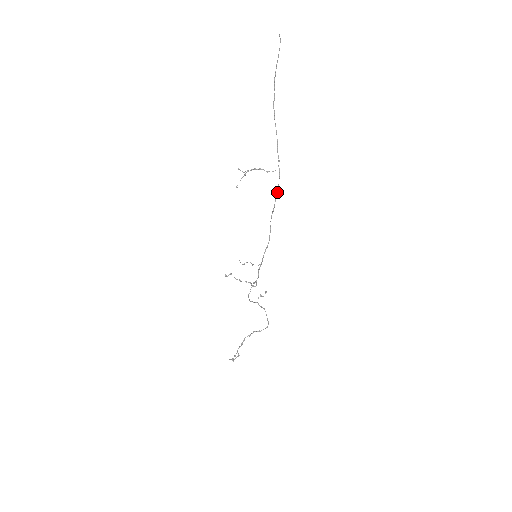
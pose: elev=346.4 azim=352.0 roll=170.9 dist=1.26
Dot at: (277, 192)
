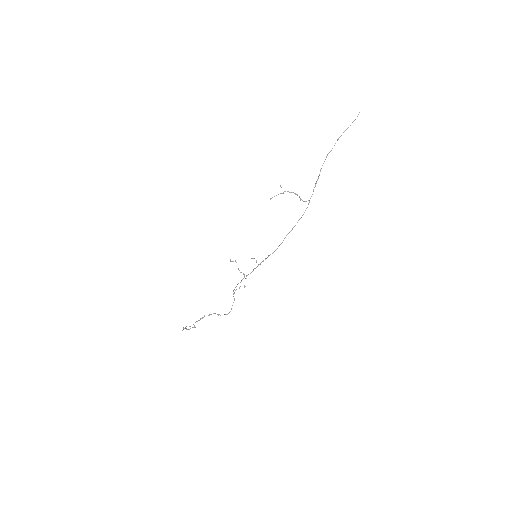
Dot at: occluded
